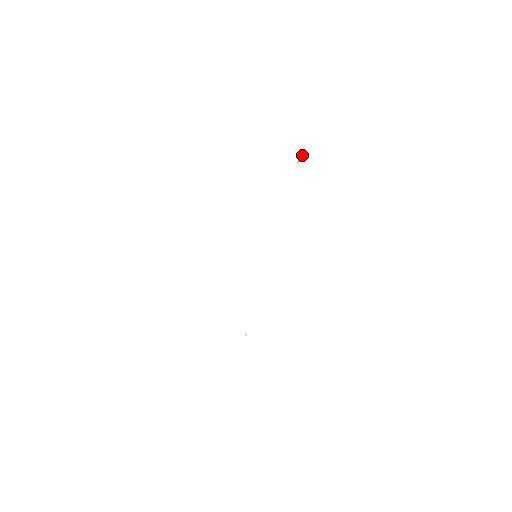
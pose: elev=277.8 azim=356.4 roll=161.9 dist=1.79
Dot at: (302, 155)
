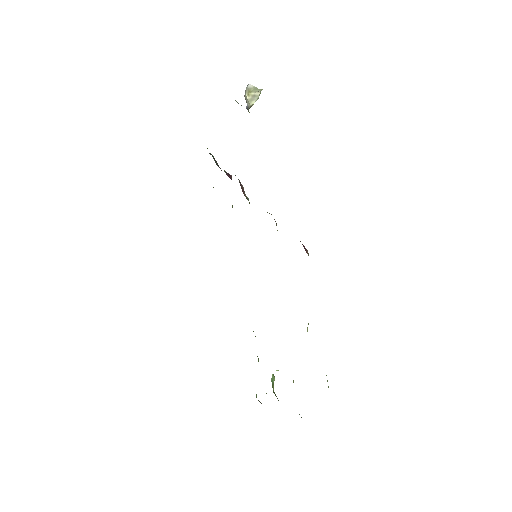
Dot at: (249, 91)
